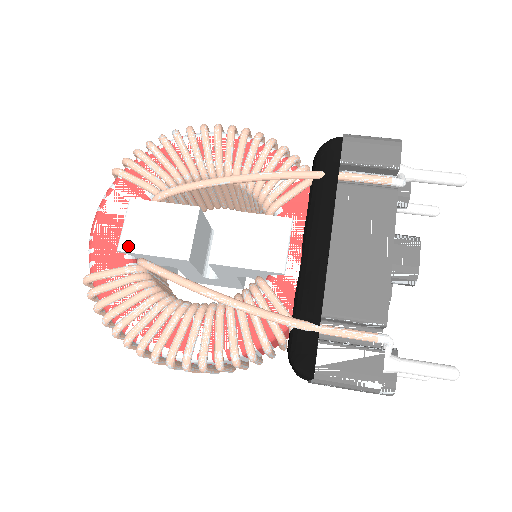
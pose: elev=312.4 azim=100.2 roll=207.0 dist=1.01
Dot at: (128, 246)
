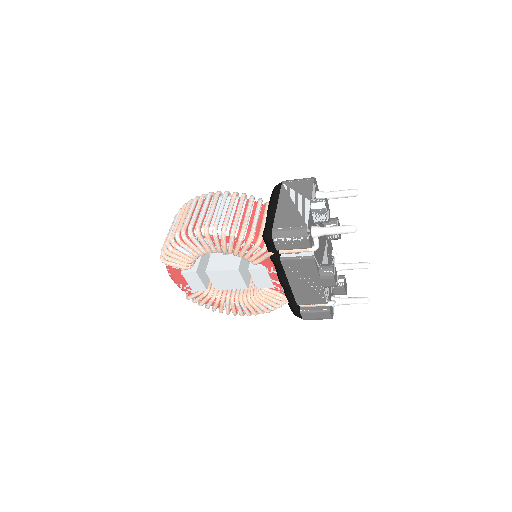
Dot at: occluded
